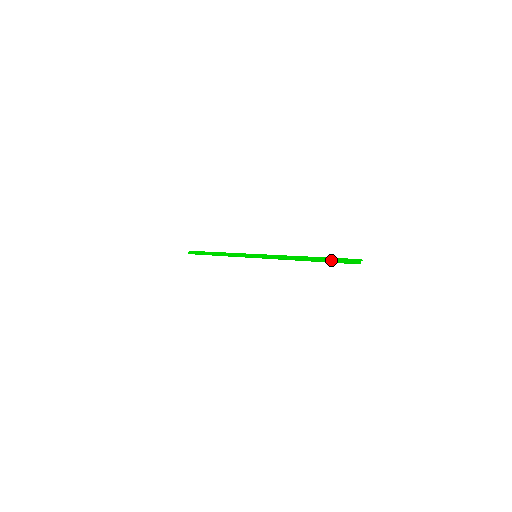
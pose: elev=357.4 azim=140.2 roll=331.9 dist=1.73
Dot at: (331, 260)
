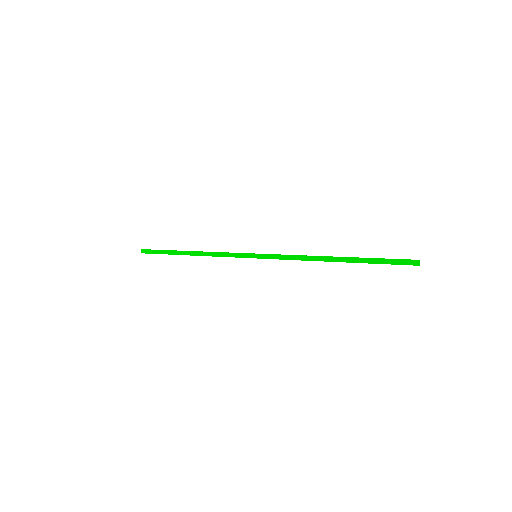
Dot at: (375, 261)
